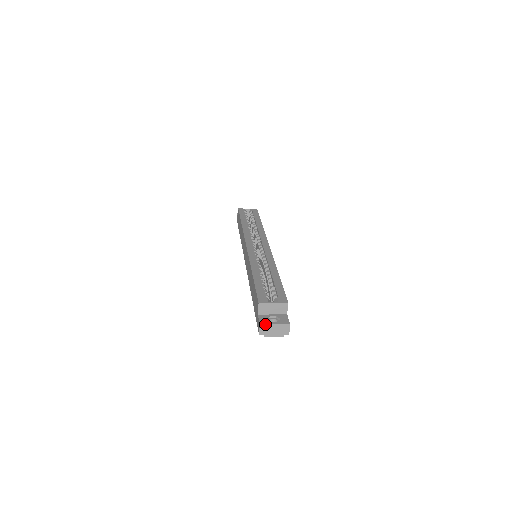
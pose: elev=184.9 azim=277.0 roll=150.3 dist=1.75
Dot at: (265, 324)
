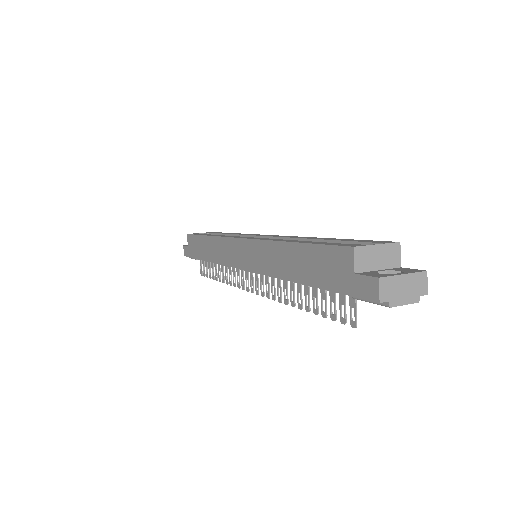
Dot at: (387, 275)
